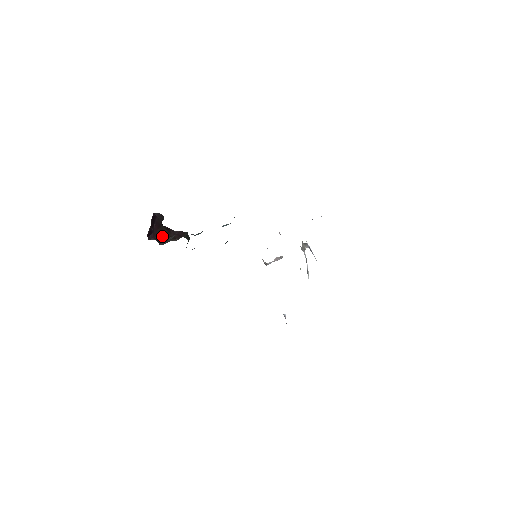
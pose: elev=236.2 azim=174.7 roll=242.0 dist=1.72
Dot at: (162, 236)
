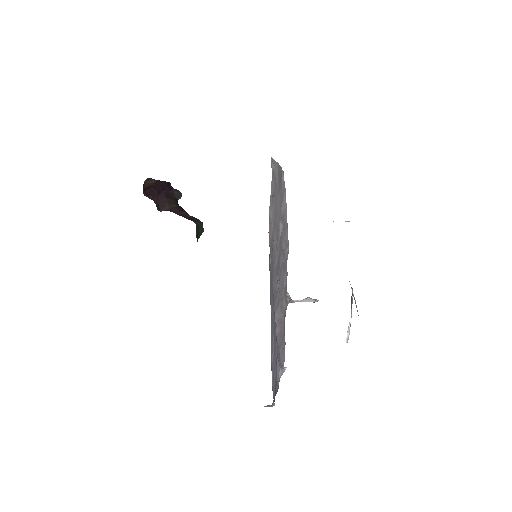
Dot at: (167, 207)
